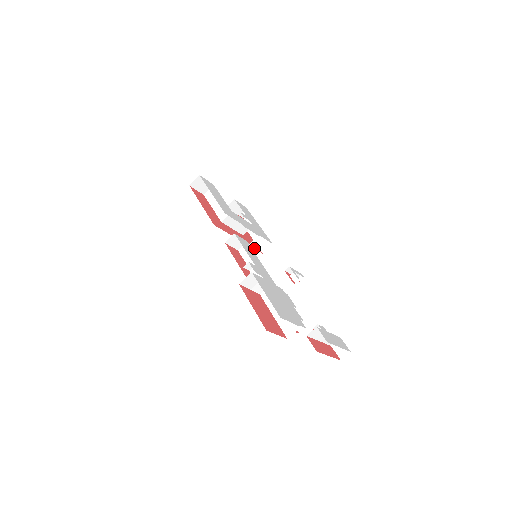
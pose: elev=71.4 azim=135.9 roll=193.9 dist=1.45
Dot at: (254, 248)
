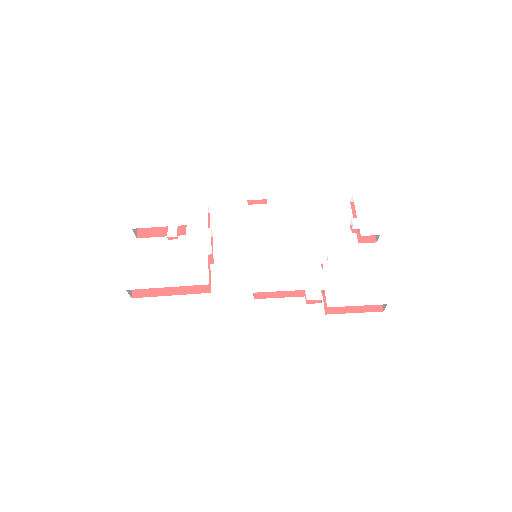
Dot at: (208, 227)
